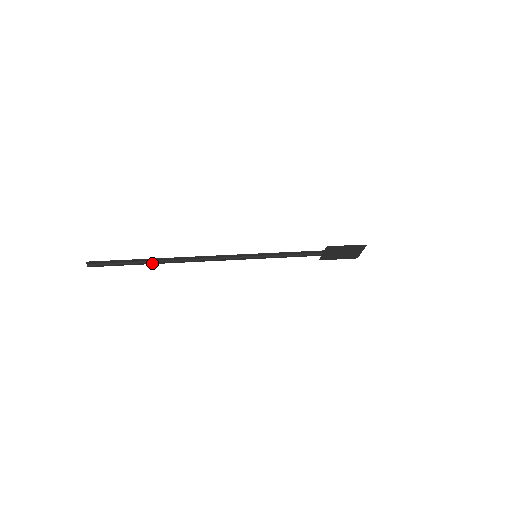
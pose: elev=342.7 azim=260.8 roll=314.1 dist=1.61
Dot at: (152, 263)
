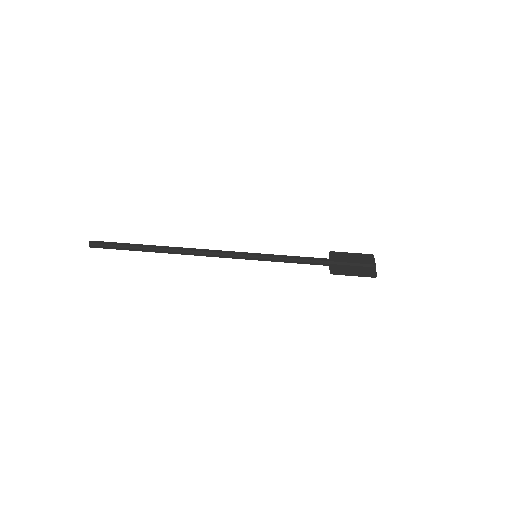
Dot at: (151, 246)
